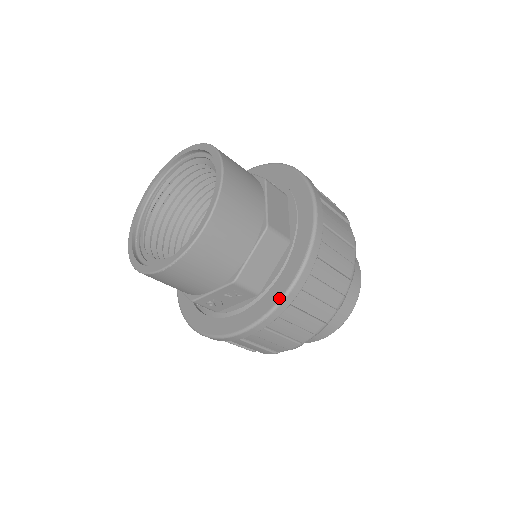
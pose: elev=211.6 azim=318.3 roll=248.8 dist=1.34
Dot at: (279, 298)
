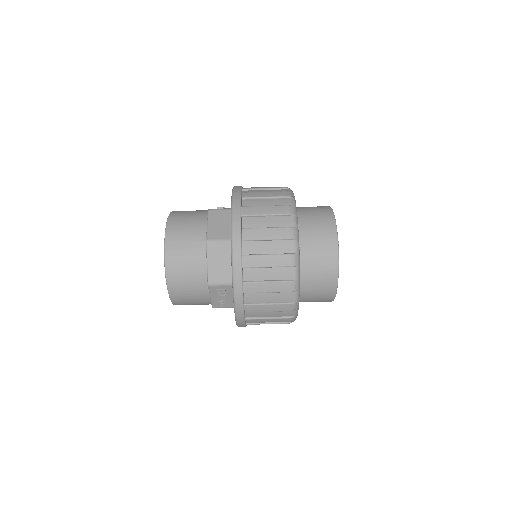
Dot at: (232, 281)
